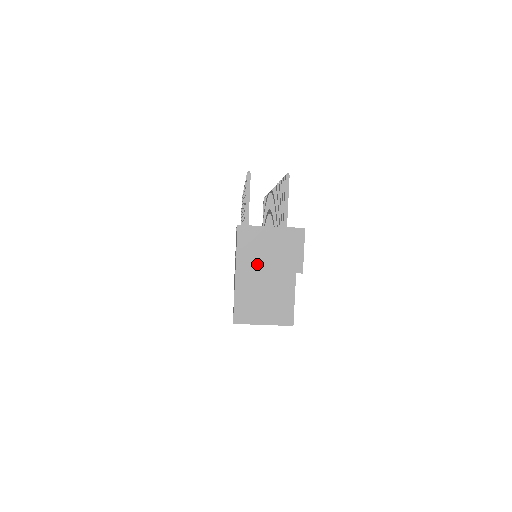
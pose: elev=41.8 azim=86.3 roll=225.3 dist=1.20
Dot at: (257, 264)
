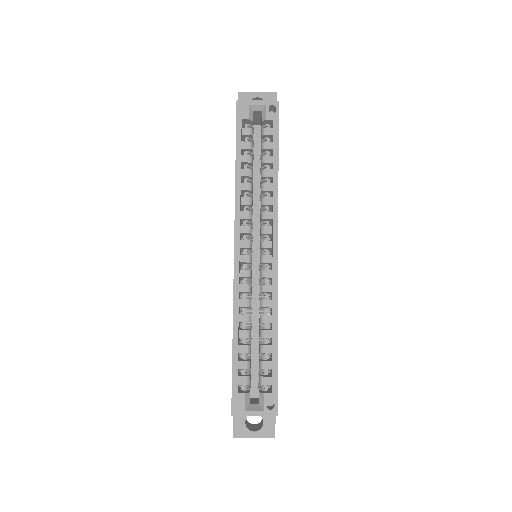
Dot at: (251, 94)
